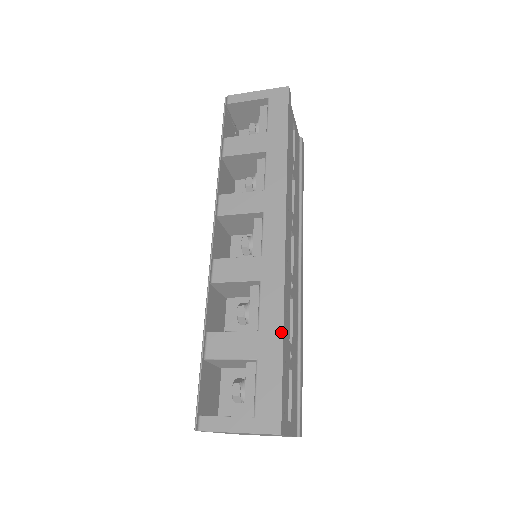
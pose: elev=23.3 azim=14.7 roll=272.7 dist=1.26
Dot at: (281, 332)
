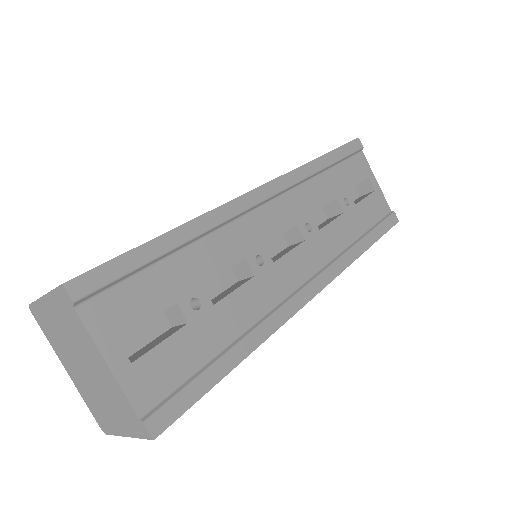
Dot at: occluded
